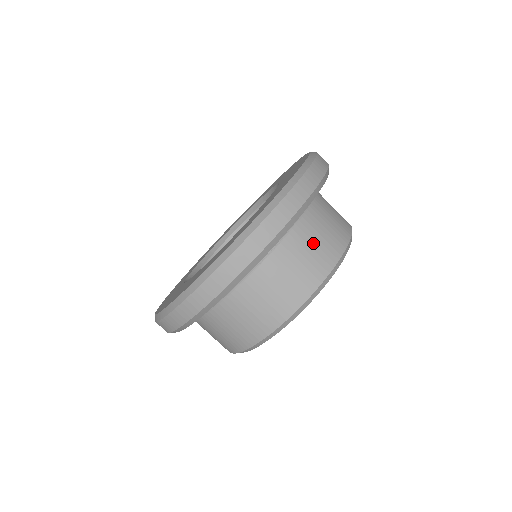
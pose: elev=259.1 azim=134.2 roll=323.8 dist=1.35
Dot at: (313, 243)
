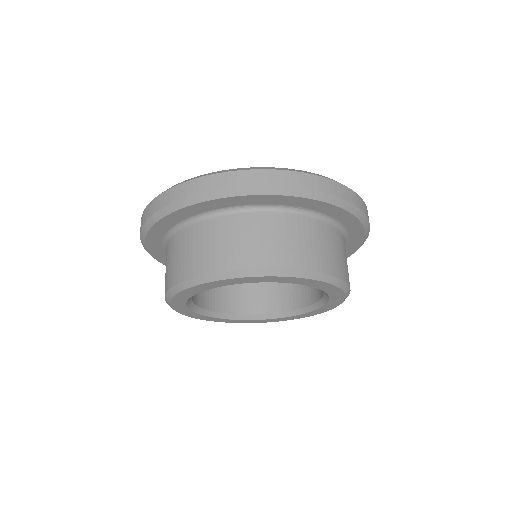
Dot at: (259, 236)
